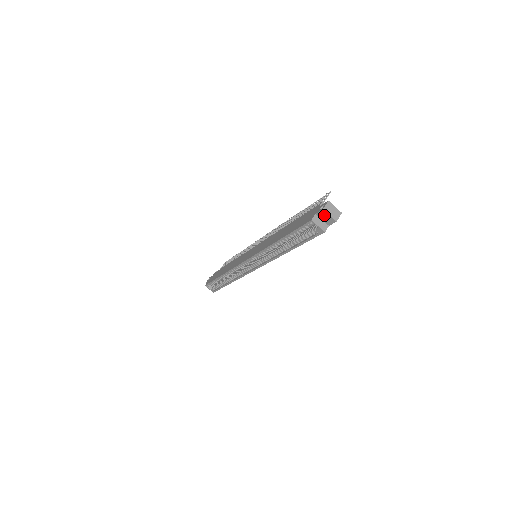
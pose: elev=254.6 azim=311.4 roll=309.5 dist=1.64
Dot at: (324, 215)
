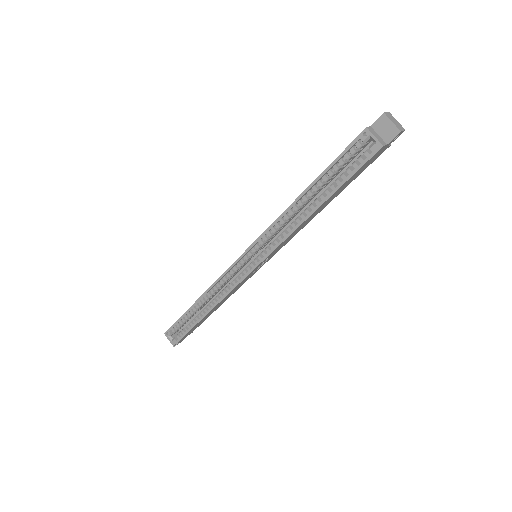
Dot at: (383, 124)
